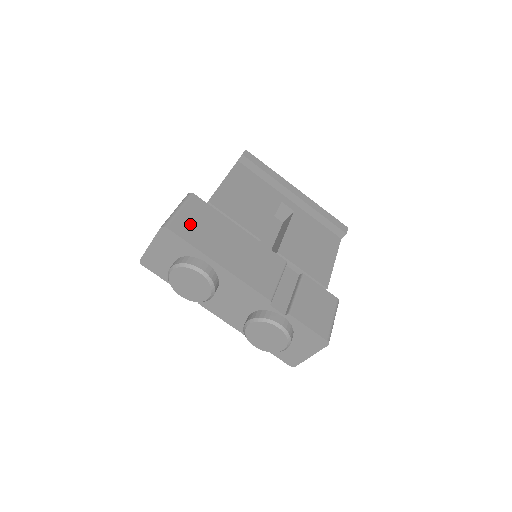
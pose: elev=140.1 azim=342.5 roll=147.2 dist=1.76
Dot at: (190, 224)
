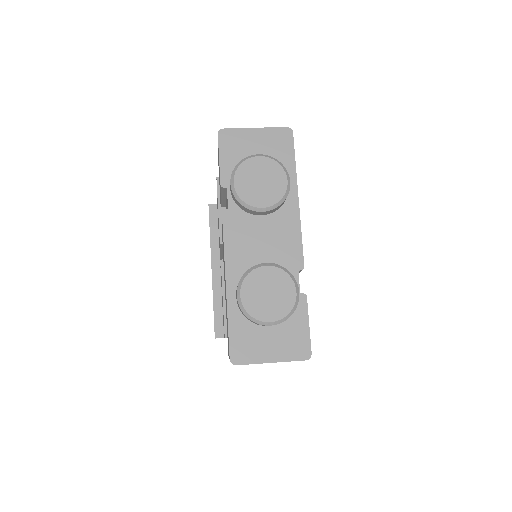
Dot at: occluded
